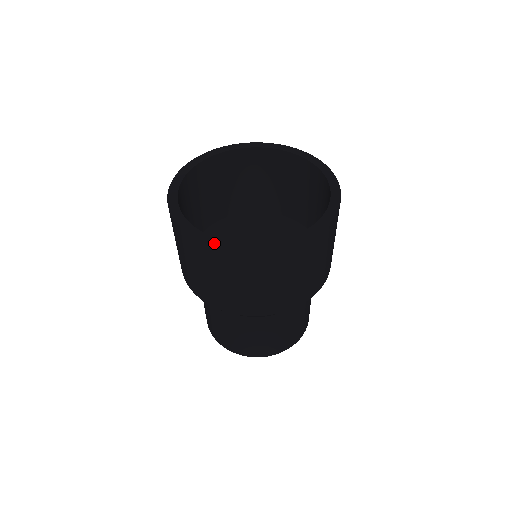
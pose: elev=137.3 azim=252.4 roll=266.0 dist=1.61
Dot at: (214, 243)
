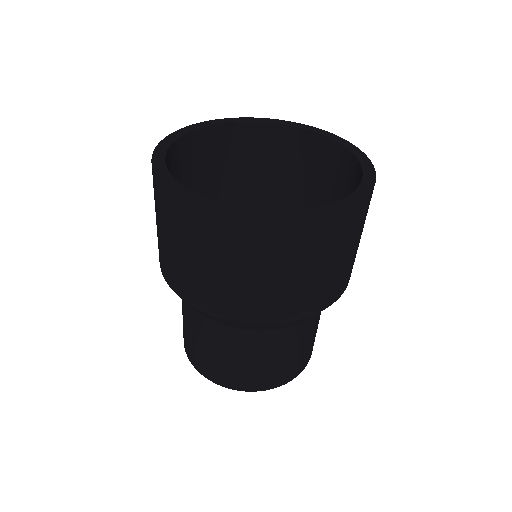
Dot at: (156, 158)
